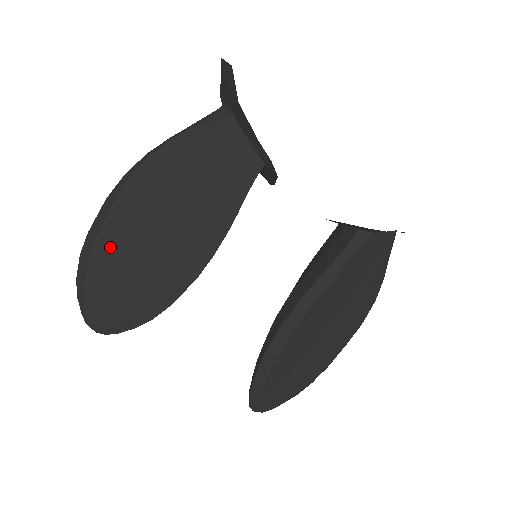
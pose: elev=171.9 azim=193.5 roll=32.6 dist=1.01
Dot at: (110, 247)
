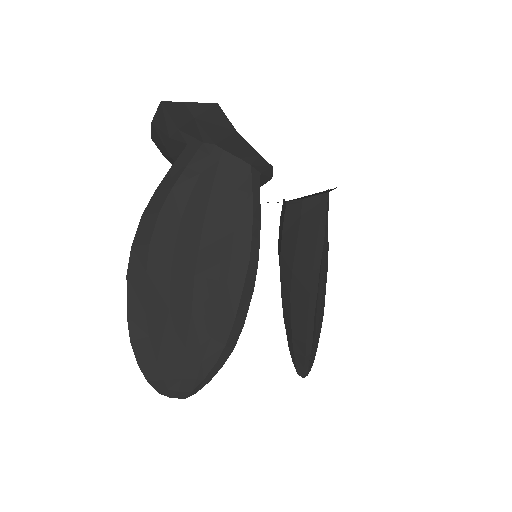
Dot at: (164, 313)
